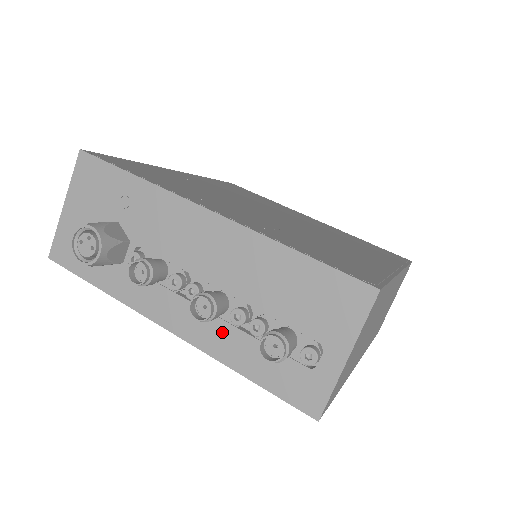
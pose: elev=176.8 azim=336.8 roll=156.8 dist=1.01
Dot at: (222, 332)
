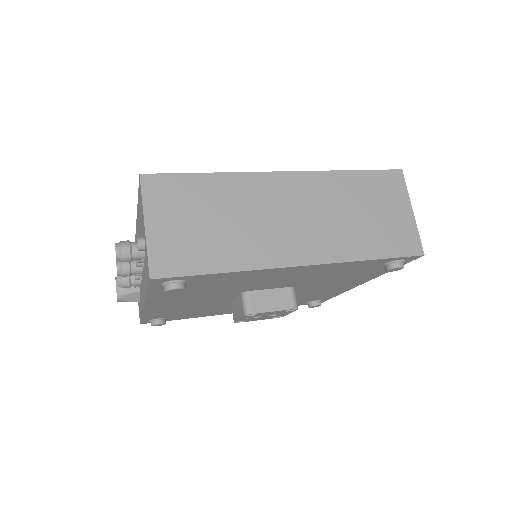
Dot at: (143, 280)
